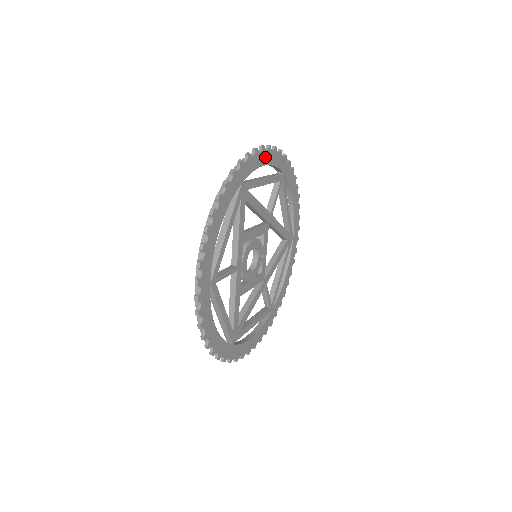
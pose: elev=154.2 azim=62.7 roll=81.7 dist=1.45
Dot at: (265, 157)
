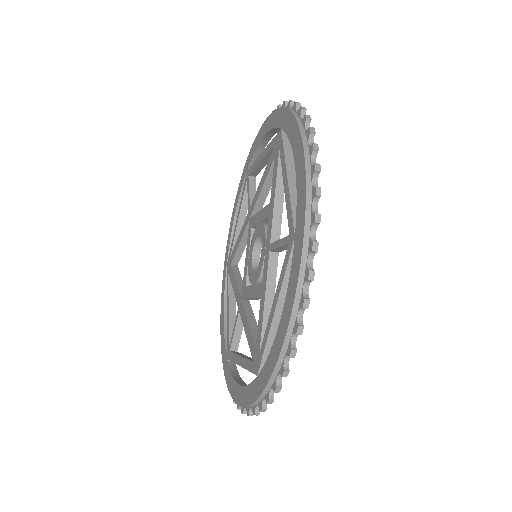
Dot at: occluded
